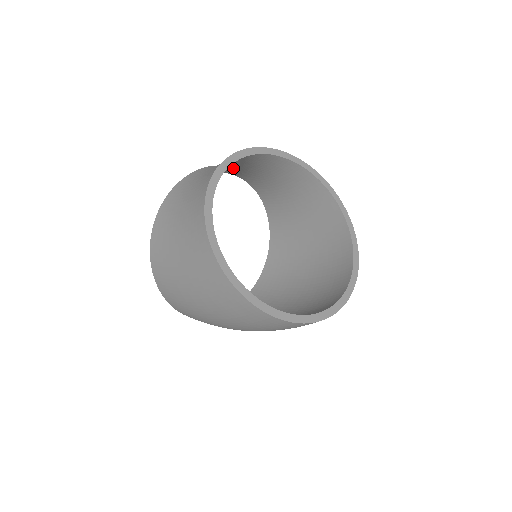
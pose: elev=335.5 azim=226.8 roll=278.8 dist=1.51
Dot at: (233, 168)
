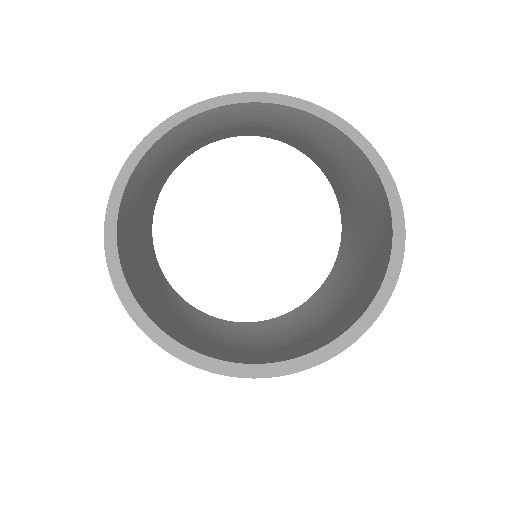
Dot at: (233, 127)
